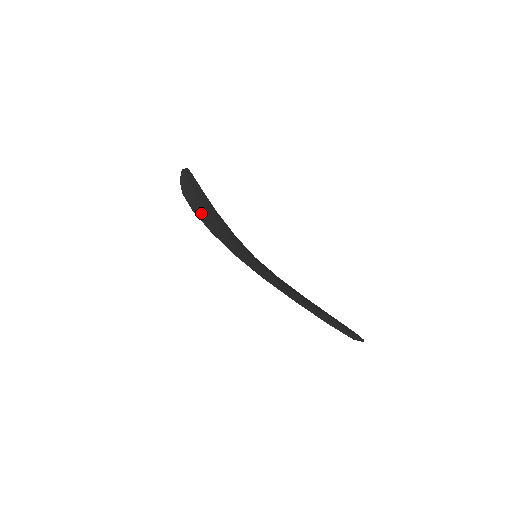
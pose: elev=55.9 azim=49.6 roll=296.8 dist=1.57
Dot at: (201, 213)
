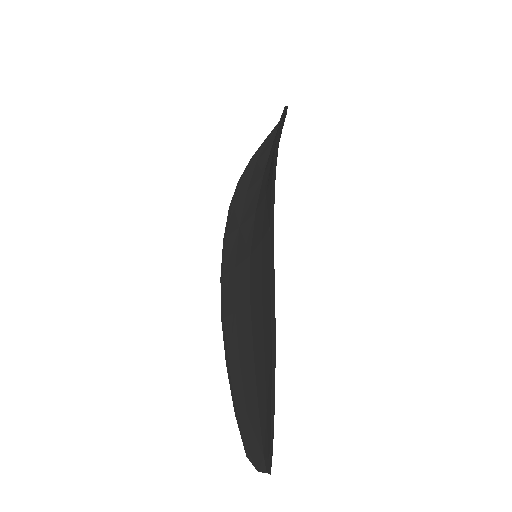
Dot at: occluded
